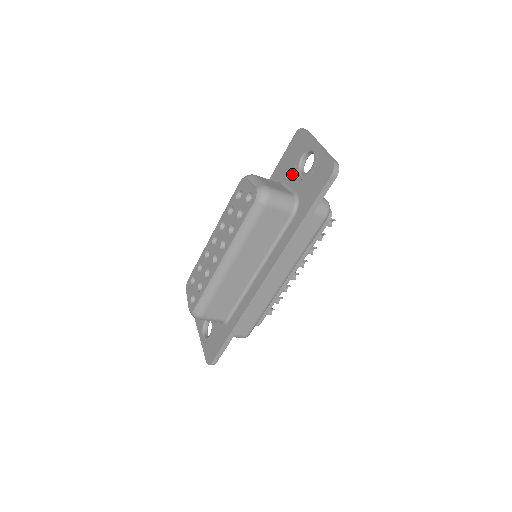
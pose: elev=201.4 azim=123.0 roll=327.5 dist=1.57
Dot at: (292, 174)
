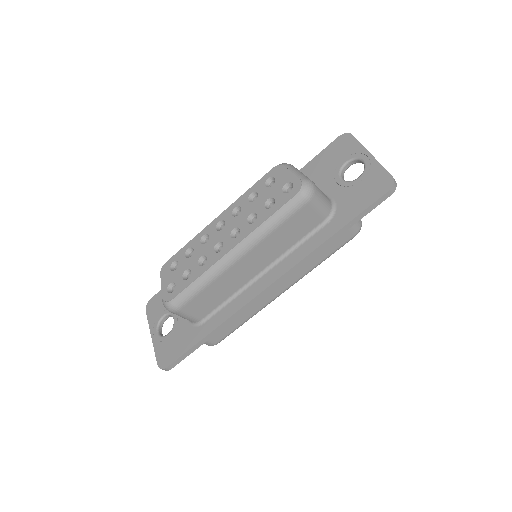
Dot at: (329, 178)
